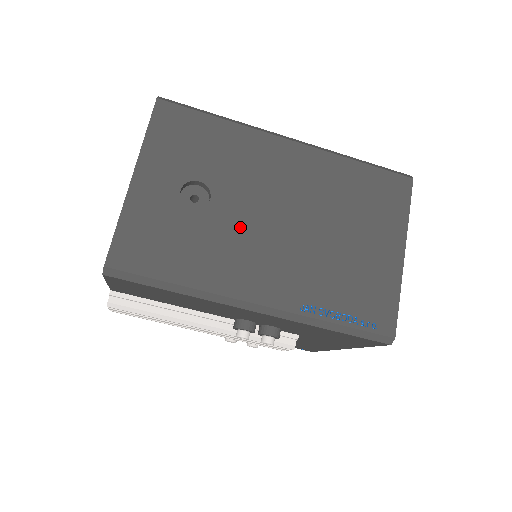
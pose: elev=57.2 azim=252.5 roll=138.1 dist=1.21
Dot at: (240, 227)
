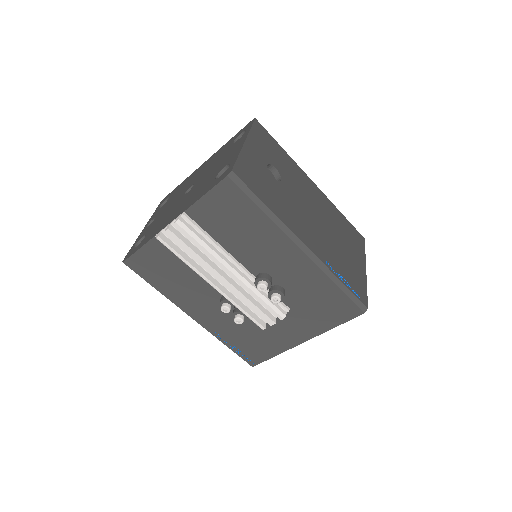
Dot at: (295, 203)
